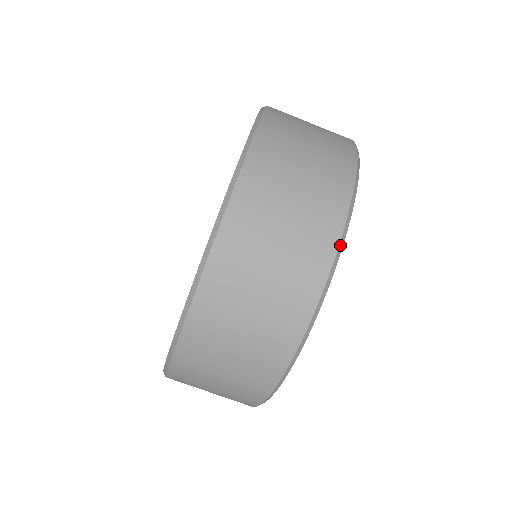
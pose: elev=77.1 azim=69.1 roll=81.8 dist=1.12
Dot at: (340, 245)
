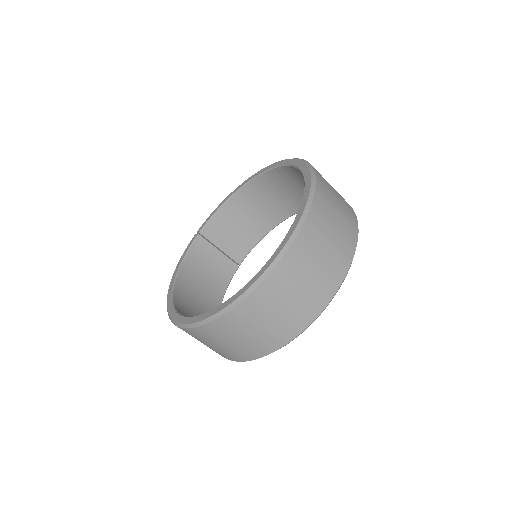
Dot at: occluded
